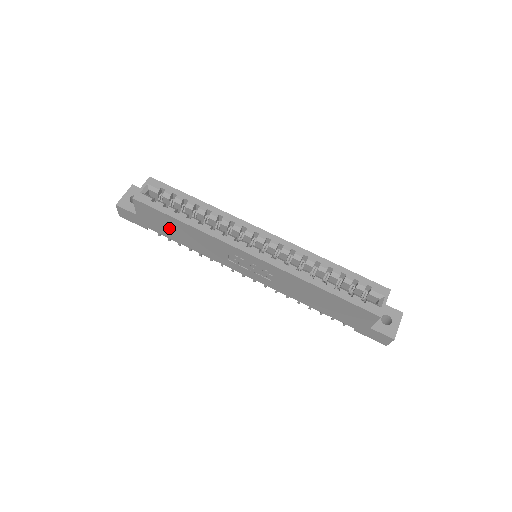
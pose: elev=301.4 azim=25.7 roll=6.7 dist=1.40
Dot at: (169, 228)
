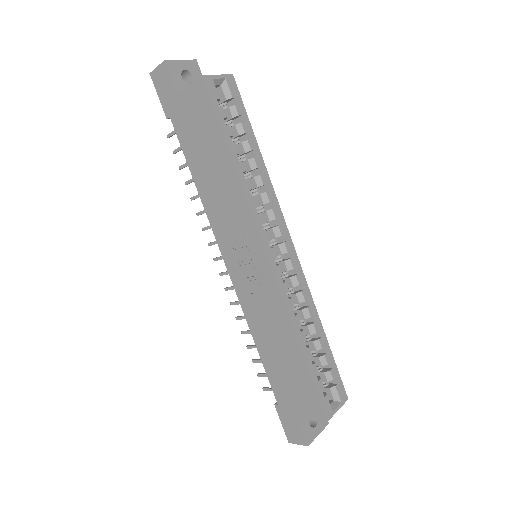
Dot at: (201, 144)
